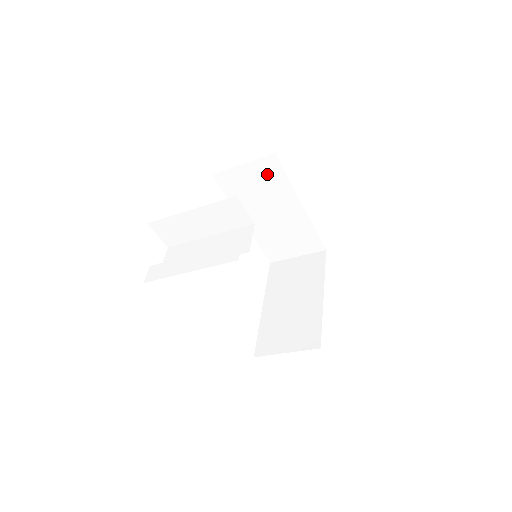
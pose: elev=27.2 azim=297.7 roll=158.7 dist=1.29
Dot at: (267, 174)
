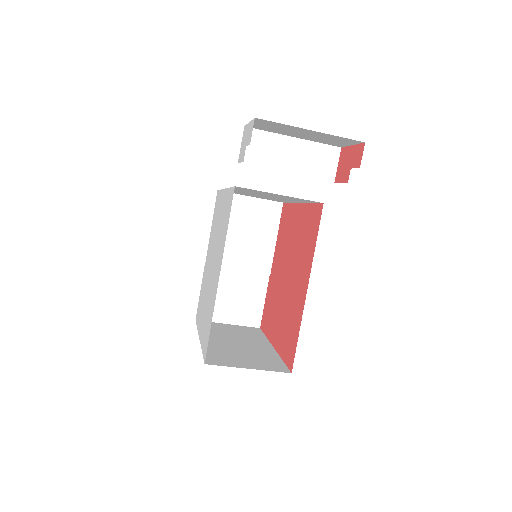
Dot at: (264, 218)
